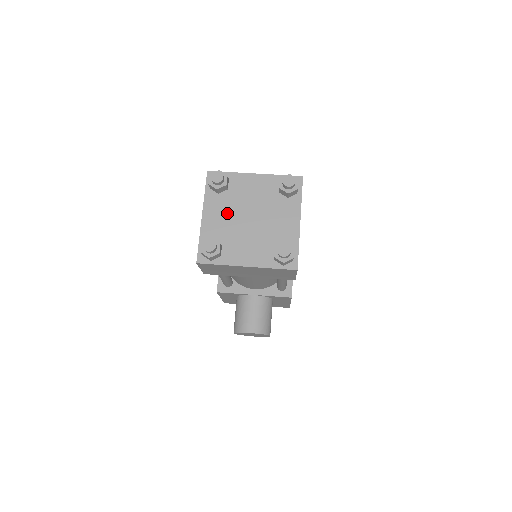
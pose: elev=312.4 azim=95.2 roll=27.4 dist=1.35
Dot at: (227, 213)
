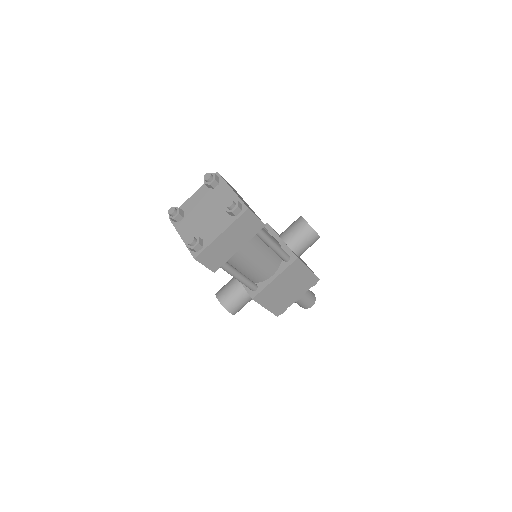
Dot at: (201, 202)
